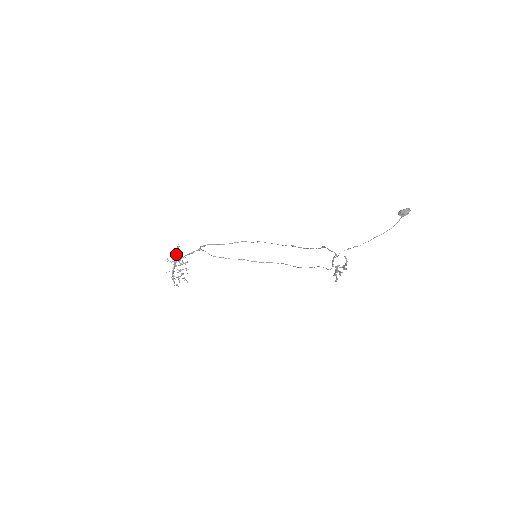
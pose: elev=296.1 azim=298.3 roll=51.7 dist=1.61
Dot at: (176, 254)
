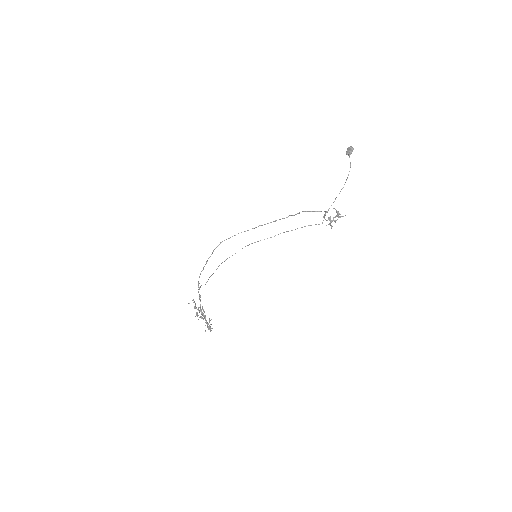
Dot at: occluded
